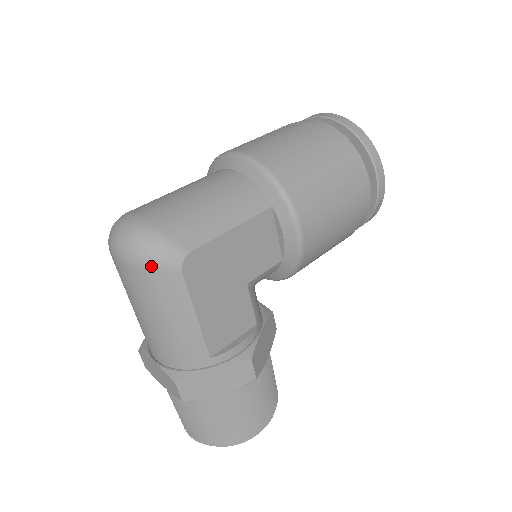
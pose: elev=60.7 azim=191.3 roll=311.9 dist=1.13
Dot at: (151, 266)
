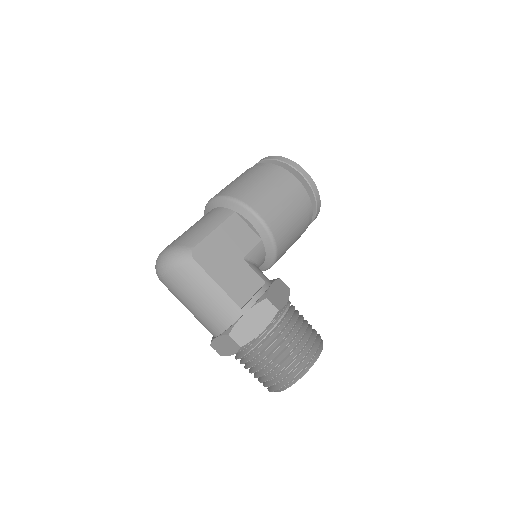
Dot at: (177, 265)
